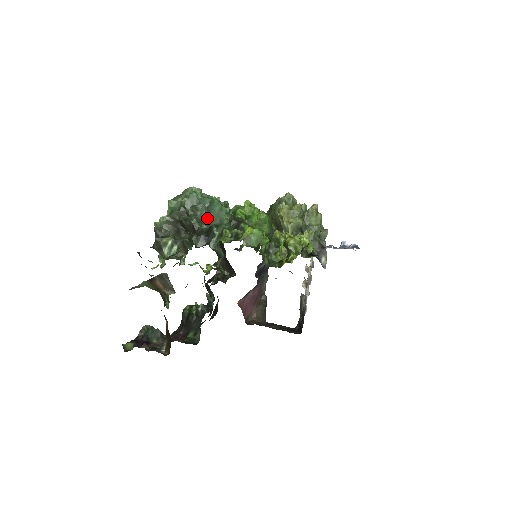
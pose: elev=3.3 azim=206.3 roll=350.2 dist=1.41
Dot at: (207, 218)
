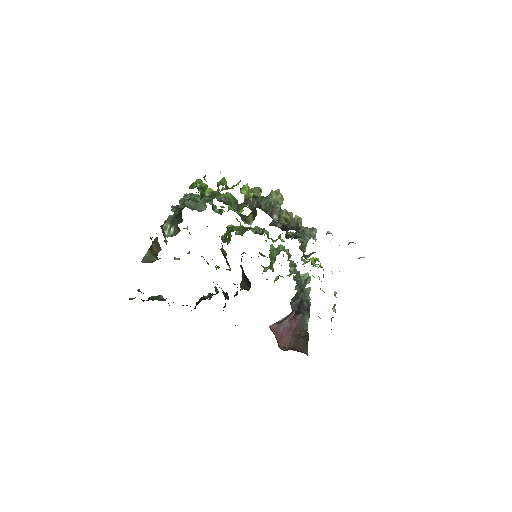
Dot at: (192, 205)
